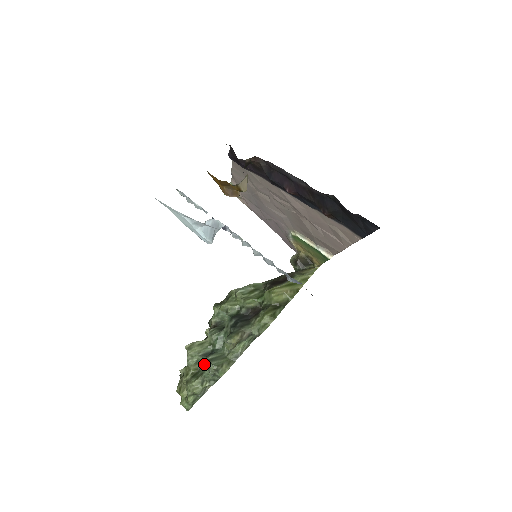
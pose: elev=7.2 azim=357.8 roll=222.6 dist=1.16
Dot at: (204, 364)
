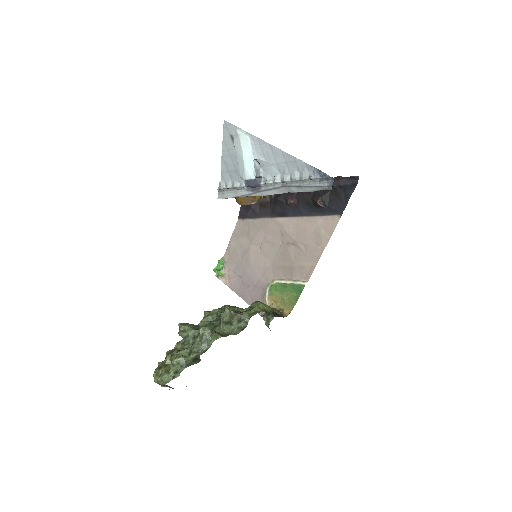
Dot at: (195, 338)
